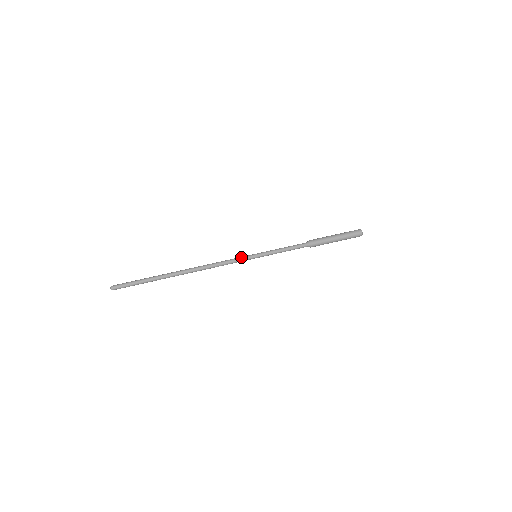
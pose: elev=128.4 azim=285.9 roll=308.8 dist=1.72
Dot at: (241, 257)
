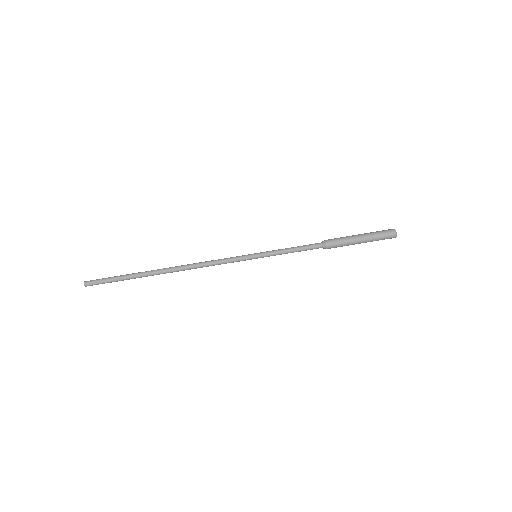
Dot at: (237, 256)
